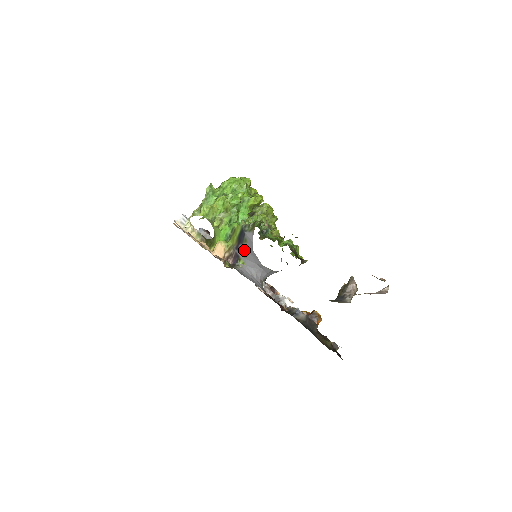
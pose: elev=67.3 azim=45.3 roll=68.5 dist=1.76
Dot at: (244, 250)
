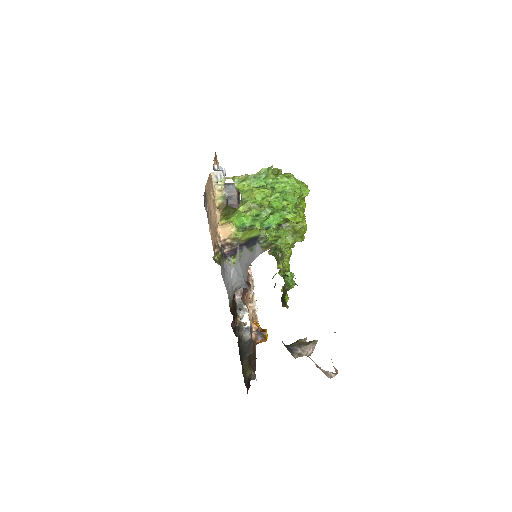
Dot at: (244, 254)
